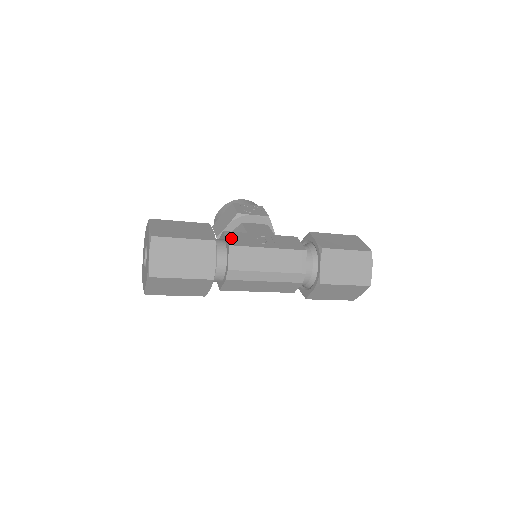
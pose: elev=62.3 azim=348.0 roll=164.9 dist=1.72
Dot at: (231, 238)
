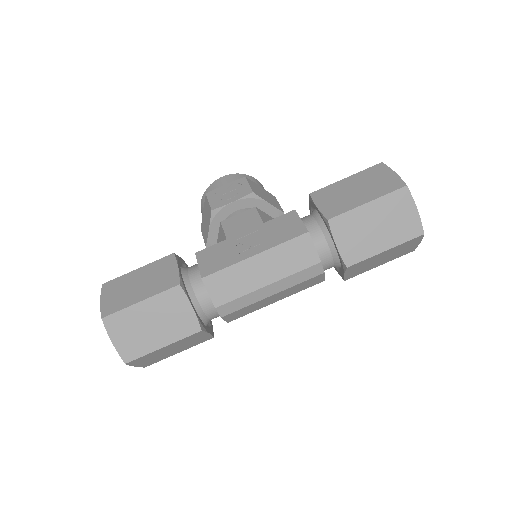
Dot at: (204, 262)
